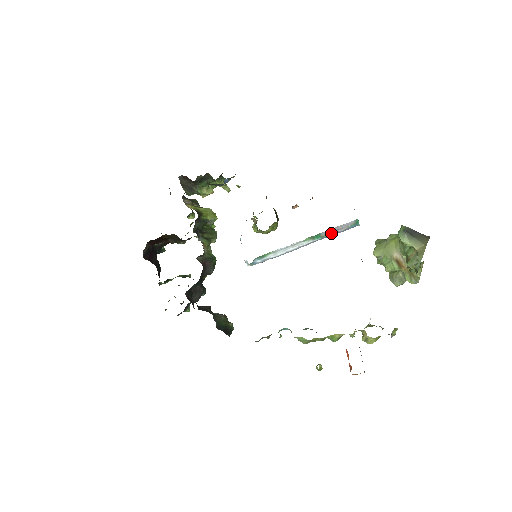
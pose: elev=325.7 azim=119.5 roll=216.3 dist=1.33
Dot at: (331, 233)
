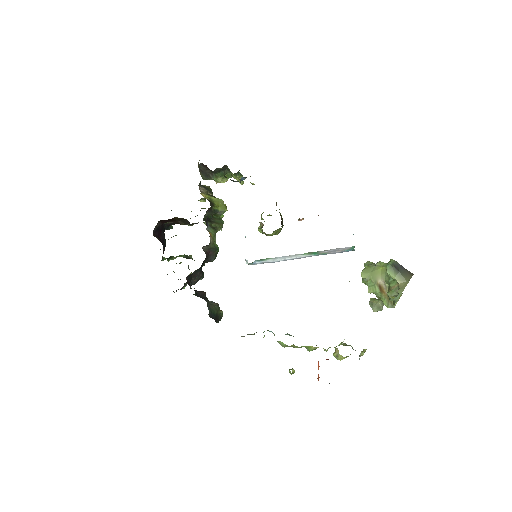
Dot at: (328, 252)
